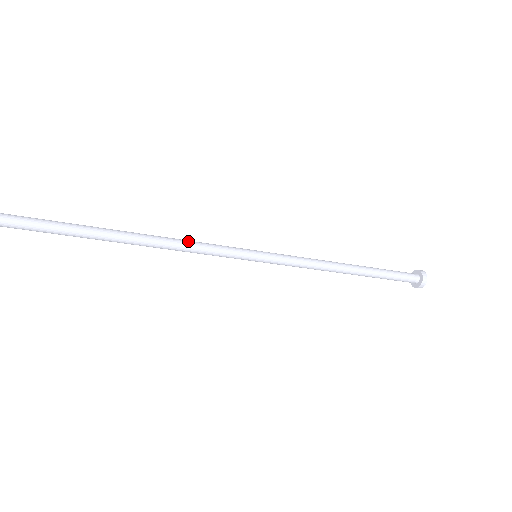
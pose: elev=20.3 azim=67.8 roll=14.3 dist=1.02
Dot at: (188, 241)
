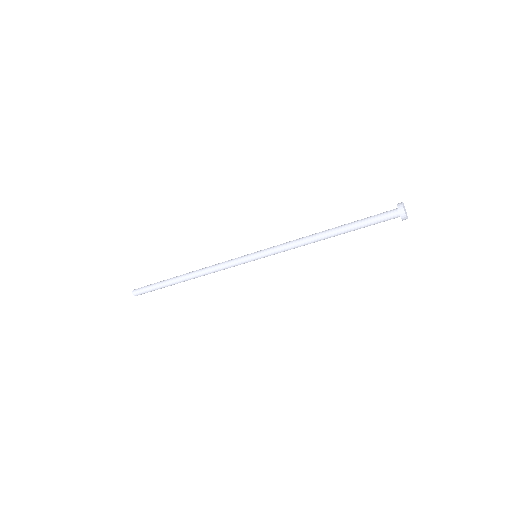
Dot at: (213, 265)
